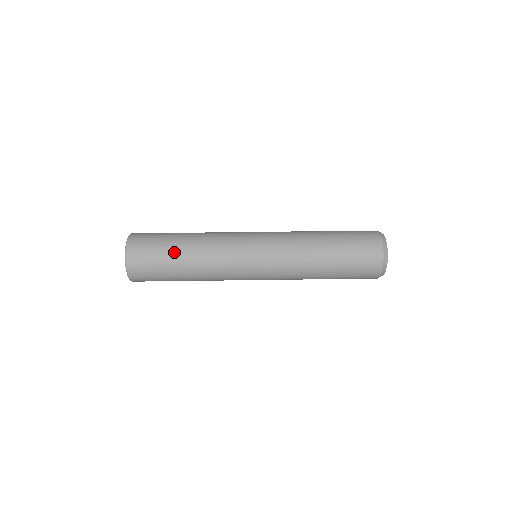
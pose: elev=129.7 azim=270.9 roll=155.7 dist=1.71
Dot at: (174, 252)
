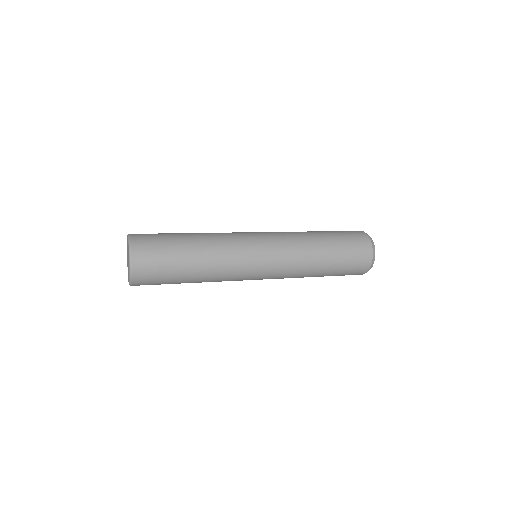
Dot at: (180, 236)
